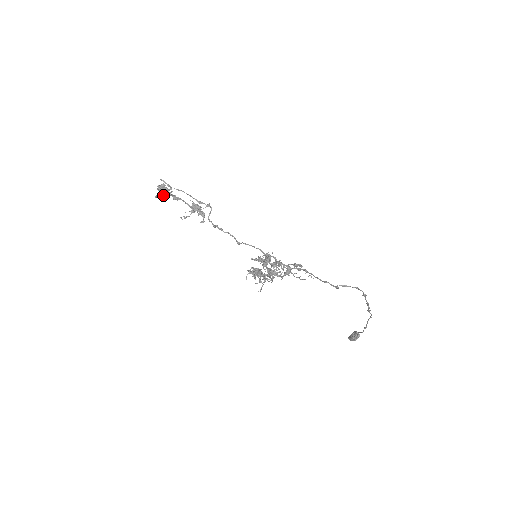
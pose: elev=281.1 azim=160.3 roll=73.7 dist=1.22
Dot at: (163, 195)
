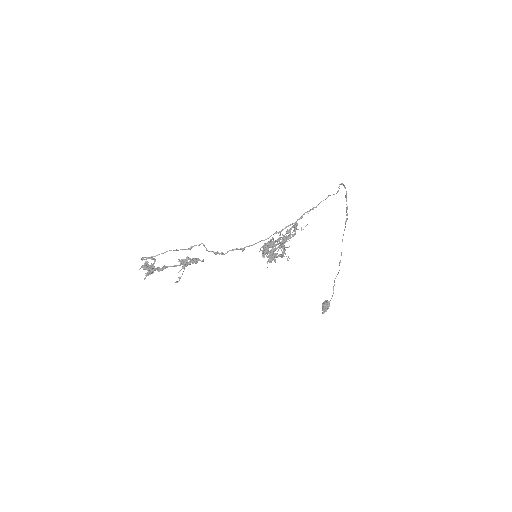
Dot at: (150, 272)
